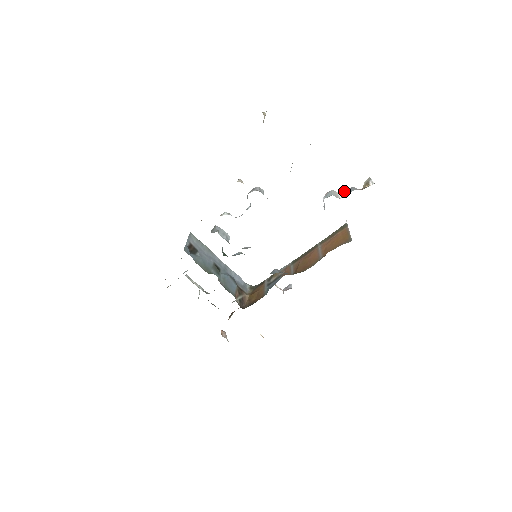
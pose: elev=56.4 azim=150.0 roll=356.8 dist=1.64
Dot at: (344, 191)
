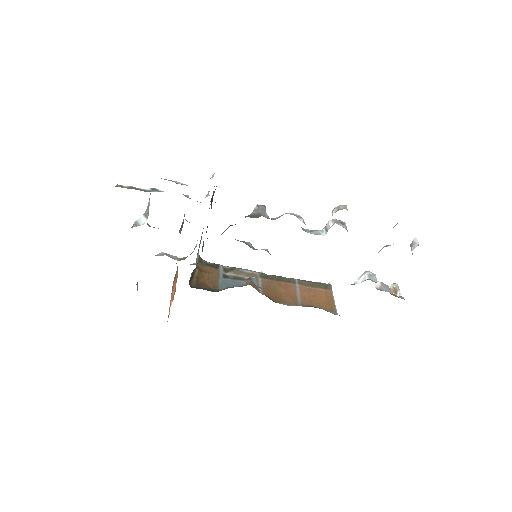
Dot at: (380, 283)
